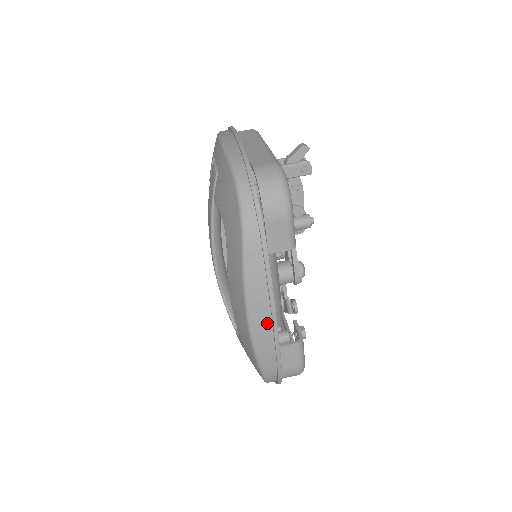
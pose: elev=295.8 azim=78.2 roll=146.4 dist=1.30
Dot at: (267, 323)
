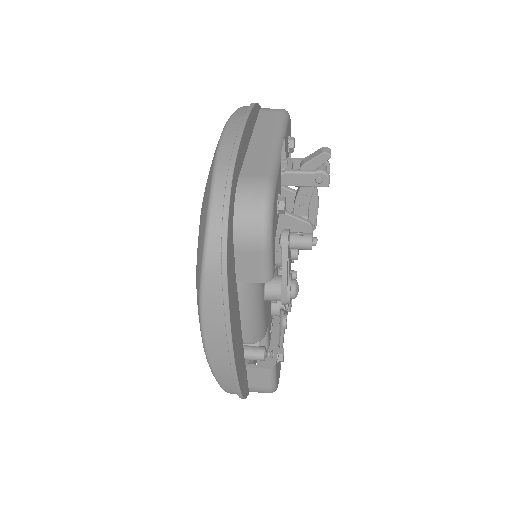
Dot at: (224, 351)
